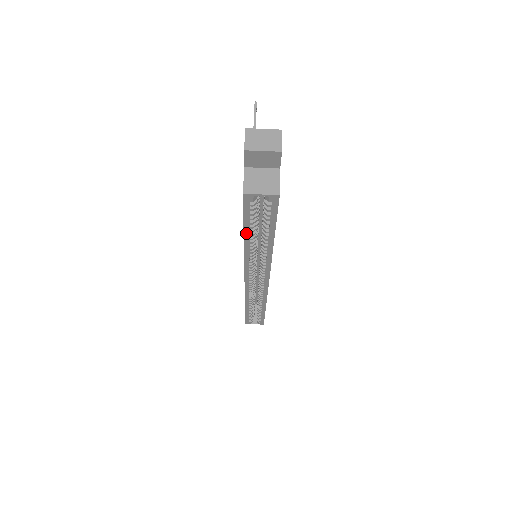
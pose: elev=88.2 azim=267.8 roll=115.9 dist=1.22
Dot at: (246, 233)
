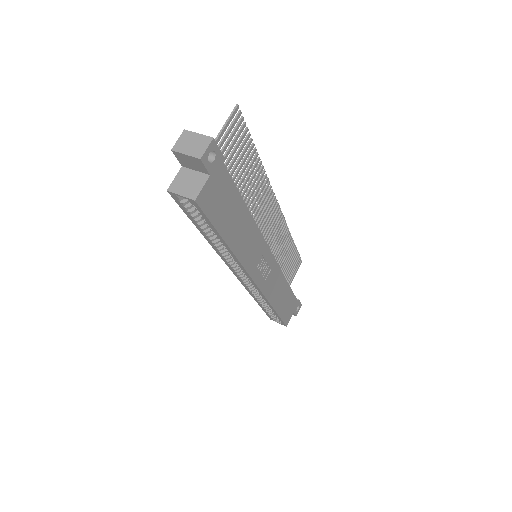
Dot at: (199, 229)
